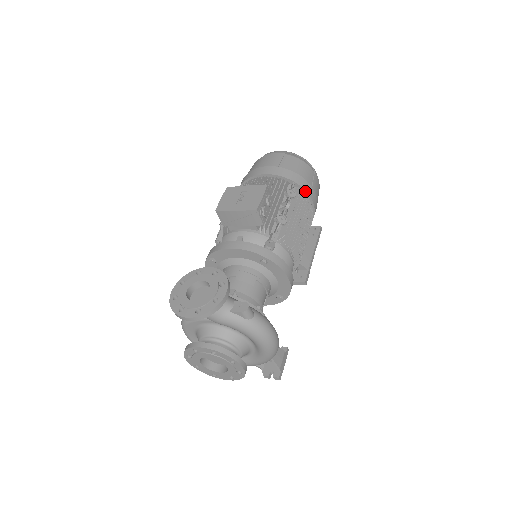
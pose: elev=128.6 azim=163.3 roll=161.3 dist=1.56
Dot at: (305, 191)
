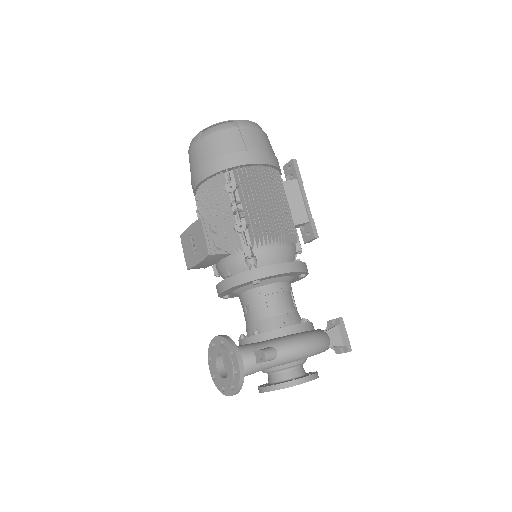
Dot at: (242, 165)
